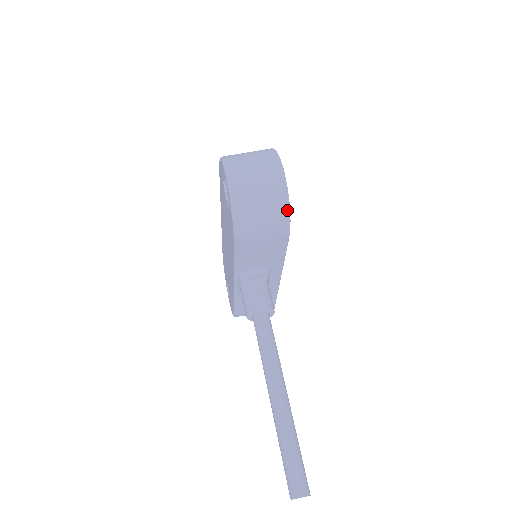
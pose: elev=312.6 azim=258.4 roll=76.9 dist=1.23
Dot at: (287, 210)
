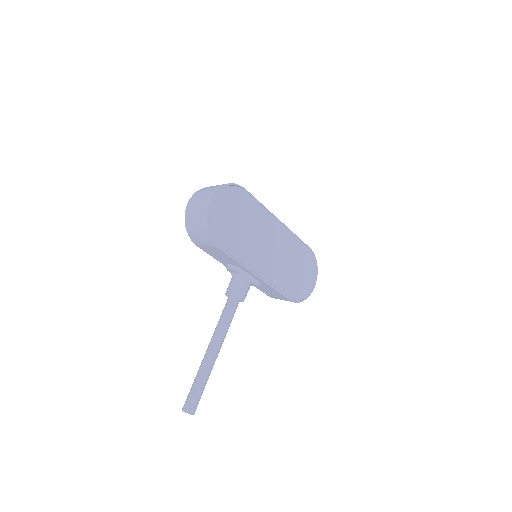
Dot at: (207, 230)
